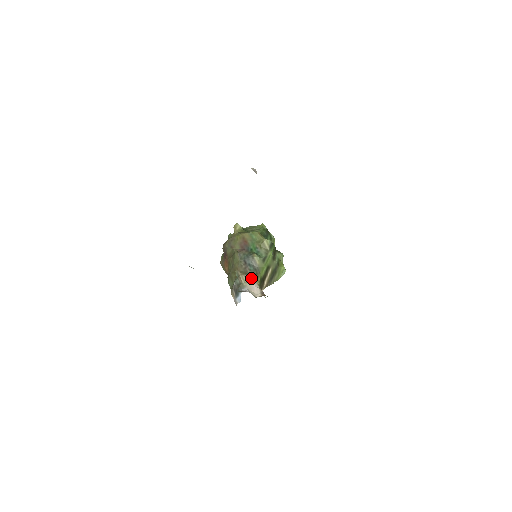
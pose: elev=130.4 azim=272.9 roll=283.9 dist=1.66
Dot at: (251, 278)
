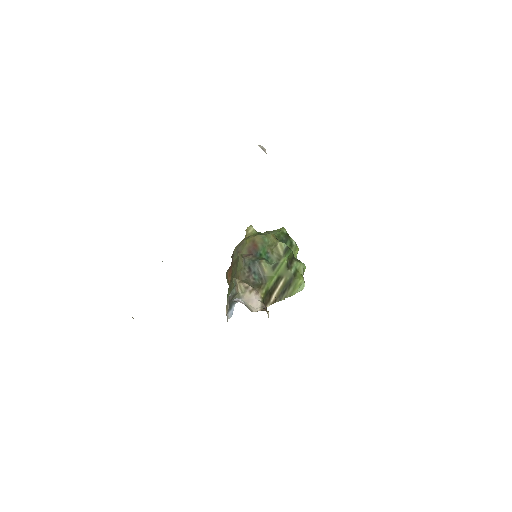
Dot at: (252, 288)
